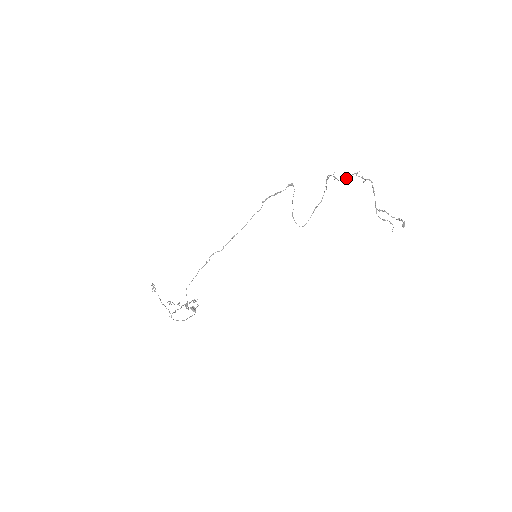
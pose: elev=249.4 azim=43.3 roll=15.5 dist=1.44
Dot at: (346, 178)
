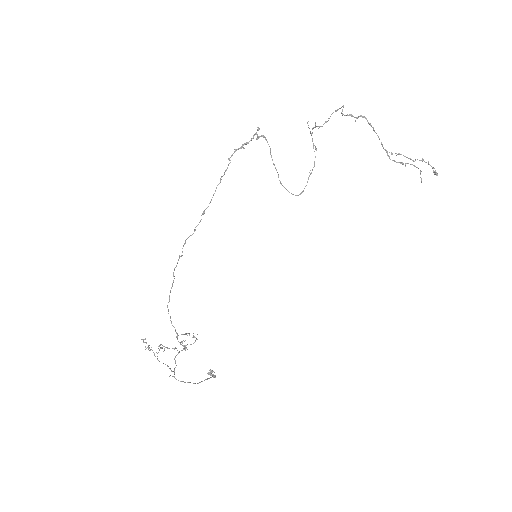
Dot at: occluded
